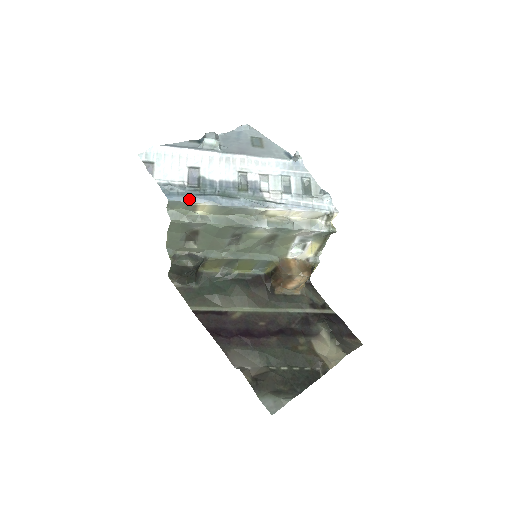
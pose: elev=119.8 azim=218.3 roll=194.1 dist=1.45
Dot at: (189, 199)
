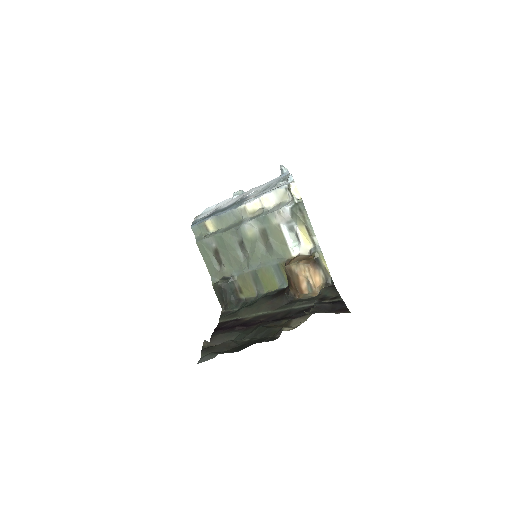
Dot at: (202, 221)
